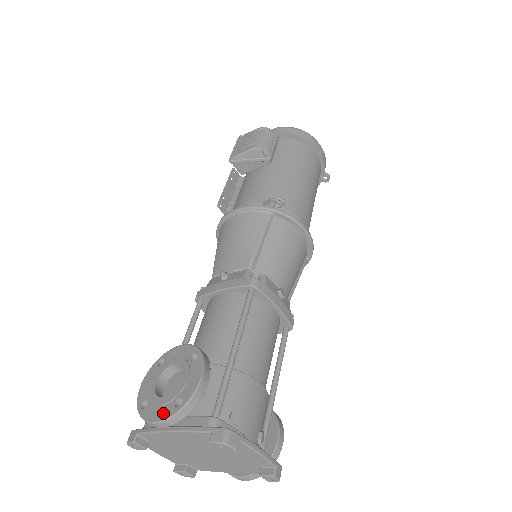
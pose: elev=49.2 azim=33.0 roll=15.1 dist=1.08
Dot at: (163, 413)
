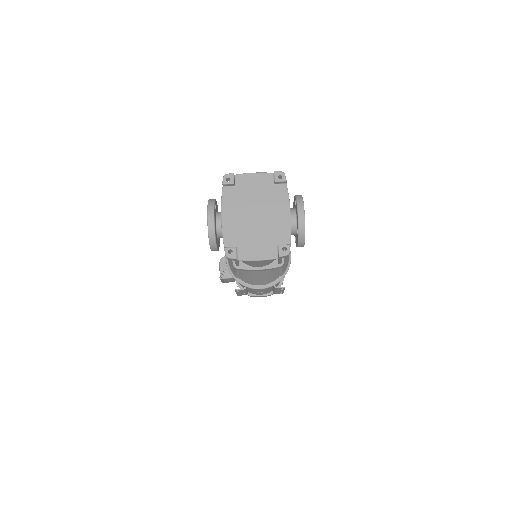
Dot at: (207, 214)
